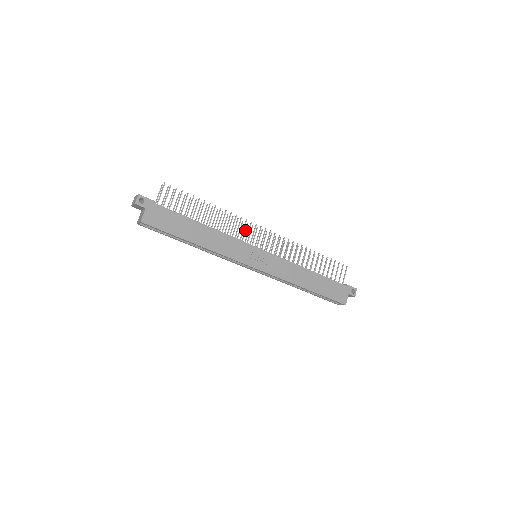
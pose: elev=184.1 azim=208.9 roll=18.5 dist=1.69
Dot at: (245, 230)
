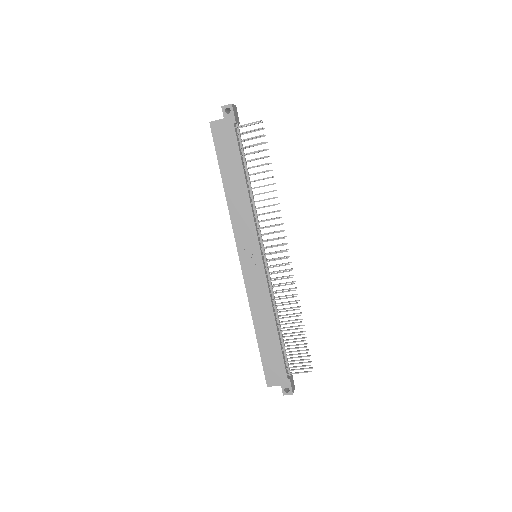
Dot at: (276, 231)
